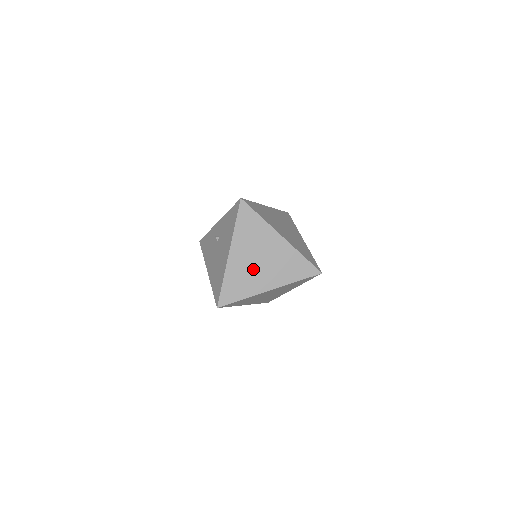
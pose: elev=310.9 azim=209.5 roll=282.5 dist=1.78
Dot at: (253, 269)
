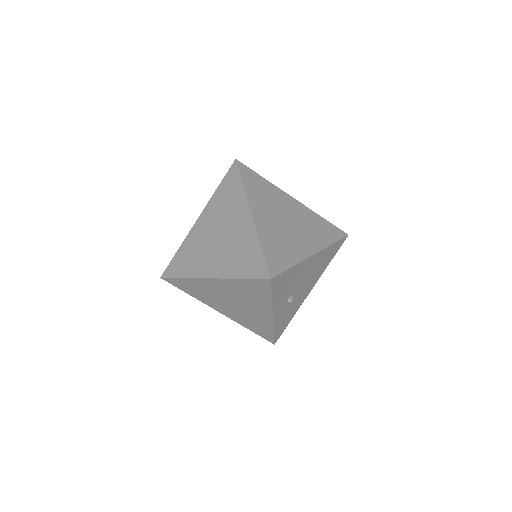
Dot at: (208, 245)
